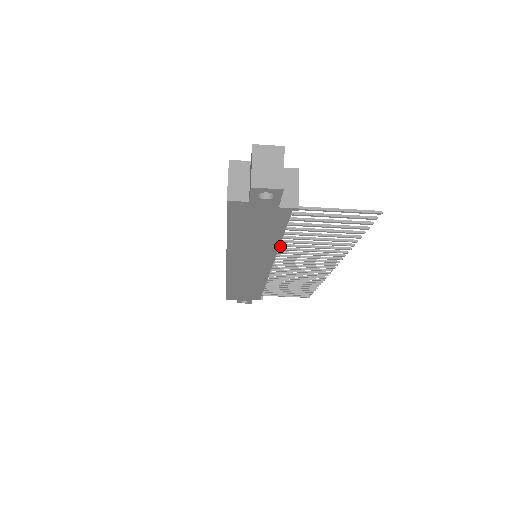
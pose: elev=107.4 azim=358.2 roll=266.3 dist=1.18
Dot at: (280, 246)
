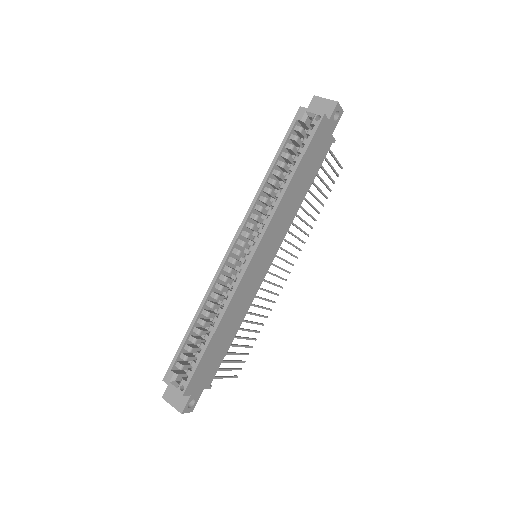
Dot at: occluded
